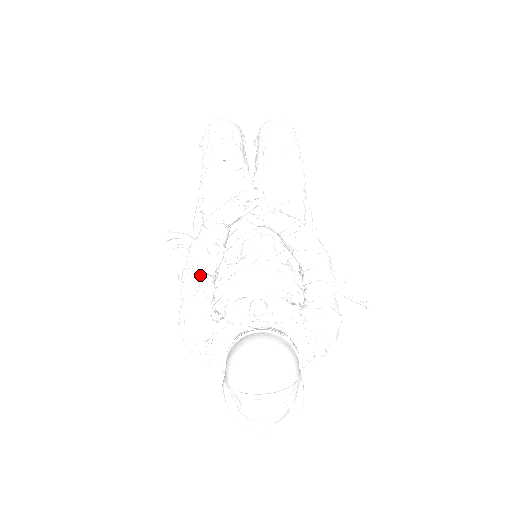
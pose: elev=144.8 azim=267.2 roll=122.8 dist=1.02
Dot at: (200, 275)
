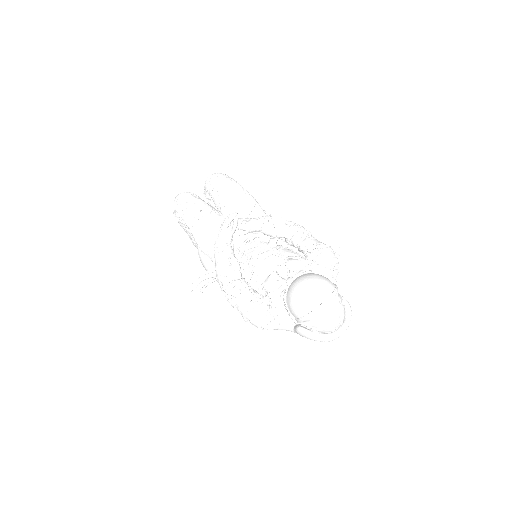
Dot at: (235, 281)
